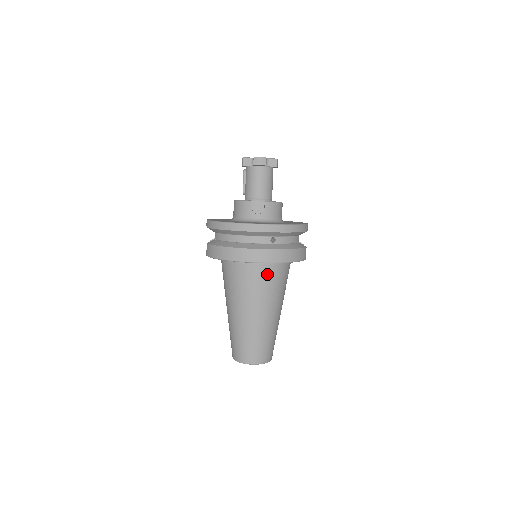
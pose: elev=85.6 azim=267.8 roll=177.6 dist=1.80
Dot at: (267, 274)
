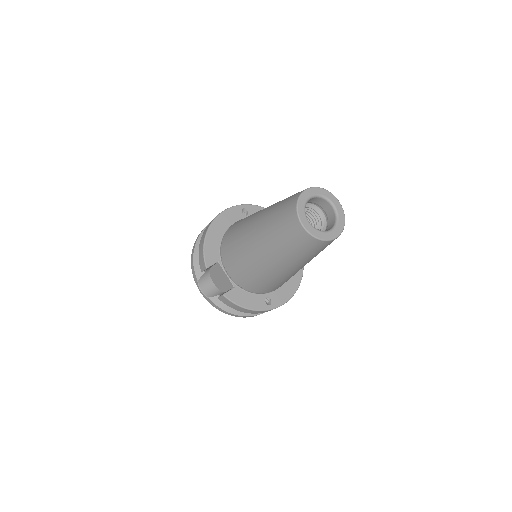
Dot at: occluded
